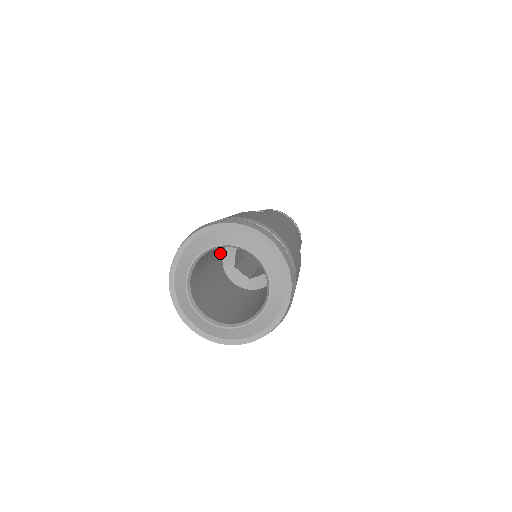
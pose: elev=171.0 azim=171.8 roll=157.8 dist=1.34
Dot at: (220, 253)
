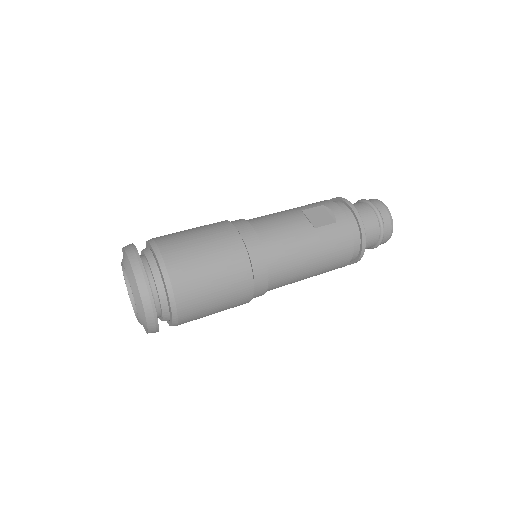
Dot at: occluded
